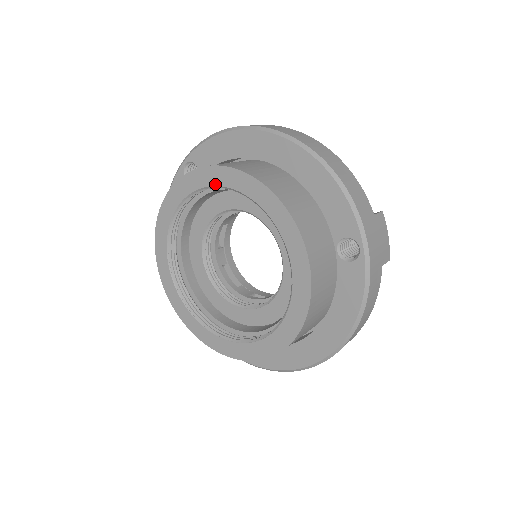
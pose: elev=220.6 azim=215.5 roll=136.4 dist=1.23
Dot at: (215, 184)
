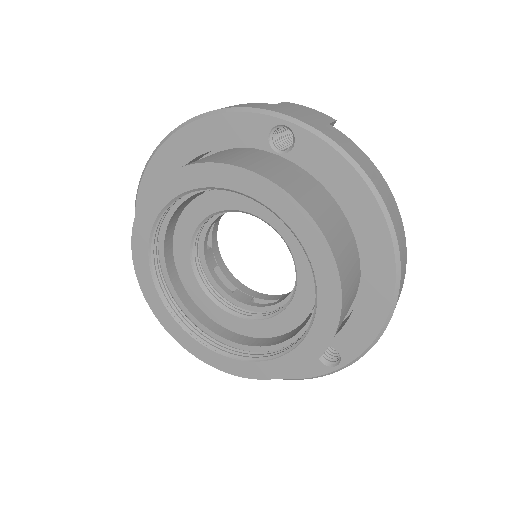
Dot at: (149, 230)
